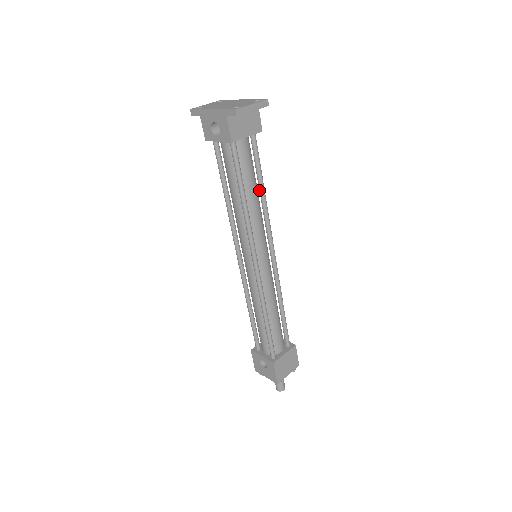
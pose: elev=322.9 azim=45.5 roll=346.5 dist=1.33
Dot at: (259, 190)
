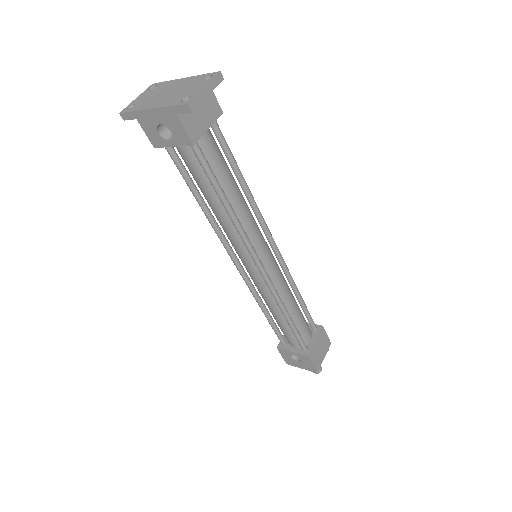
Dot at: occluded
